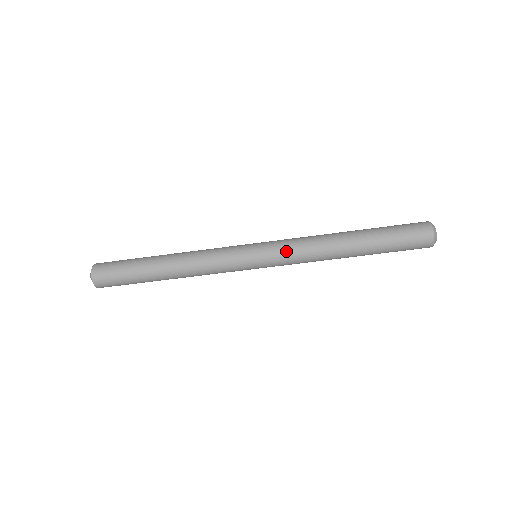
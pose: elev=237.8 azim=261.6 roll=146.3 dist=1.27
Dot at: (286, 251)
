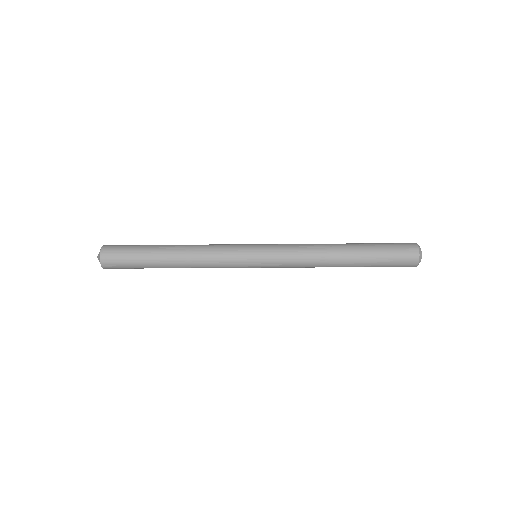
Dot at: (285, 252)
